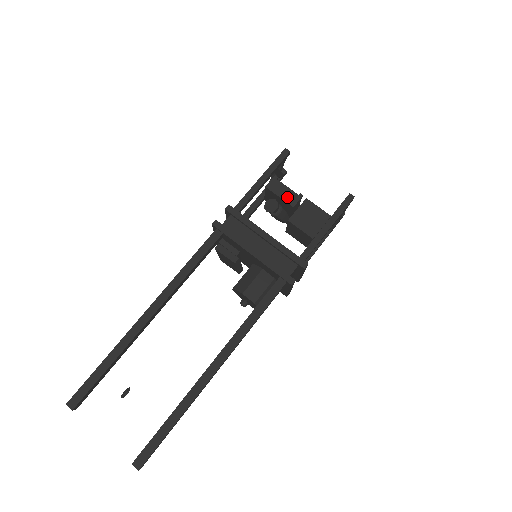
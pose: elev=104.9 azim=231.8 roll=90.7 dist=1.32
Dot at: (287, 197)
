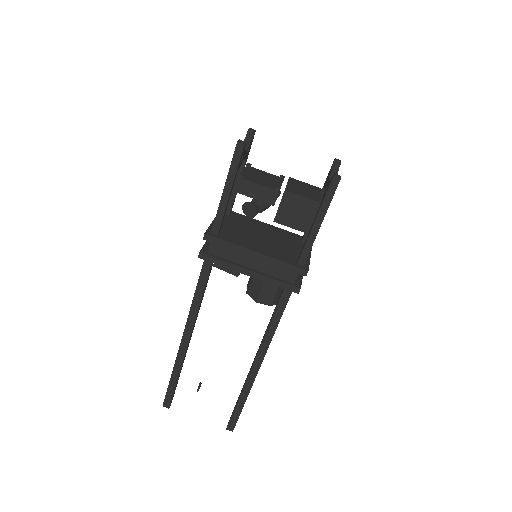
Dot at: (263, 197)
